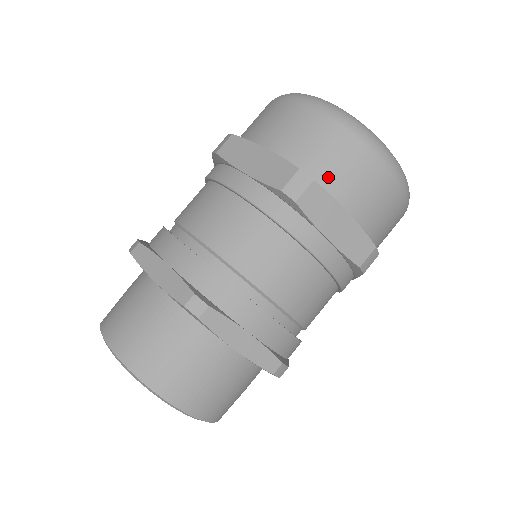
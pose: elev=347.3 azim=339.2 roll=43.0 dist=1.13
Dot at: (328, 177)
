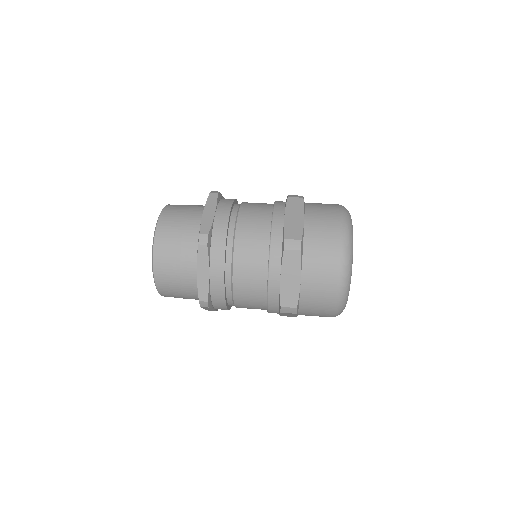
Dot at: (311, 207)
